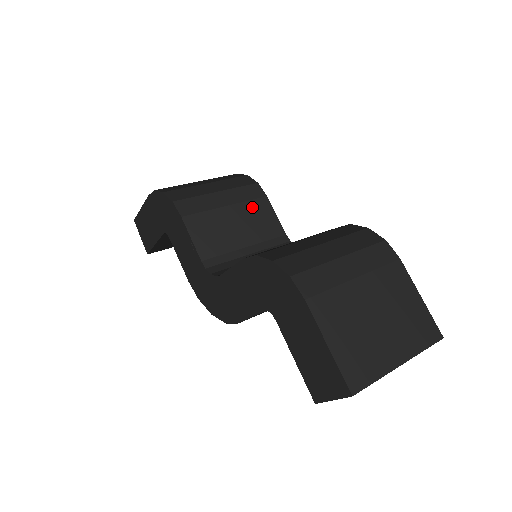
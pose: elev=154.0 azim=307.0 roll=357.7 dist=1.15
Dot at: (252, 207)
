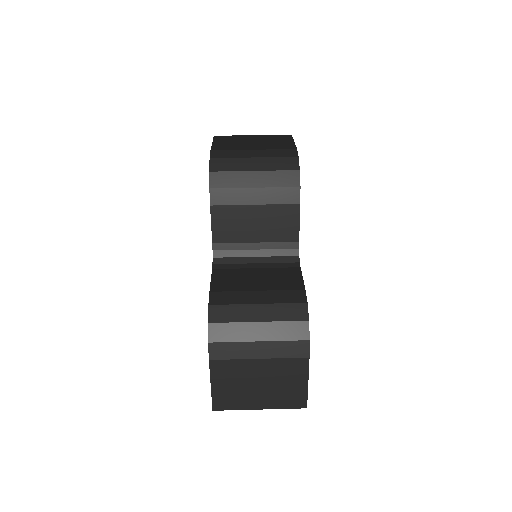
Dot at: (279, 211)
